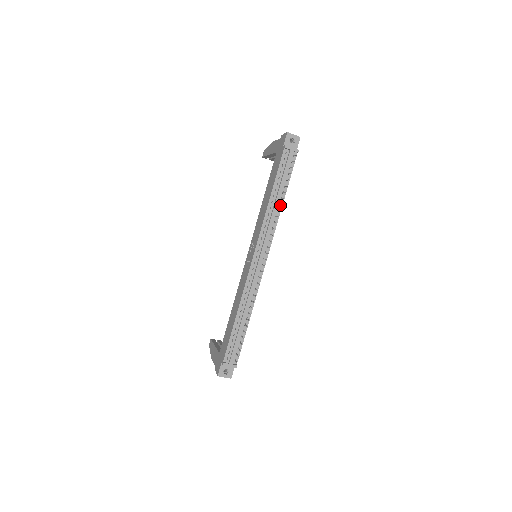
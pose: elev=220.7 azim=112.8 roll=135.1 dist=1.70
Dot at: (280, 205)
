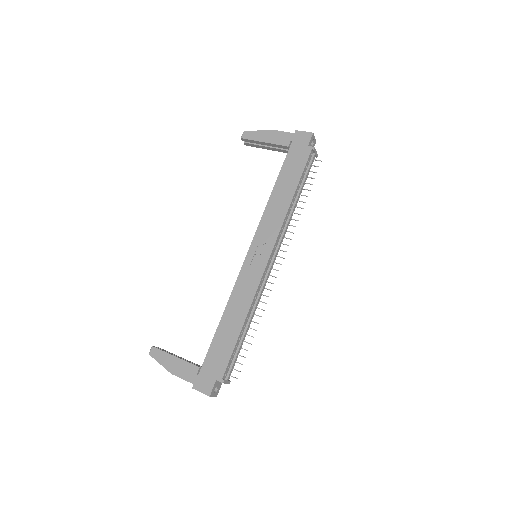
Dot at: (295, 207)
